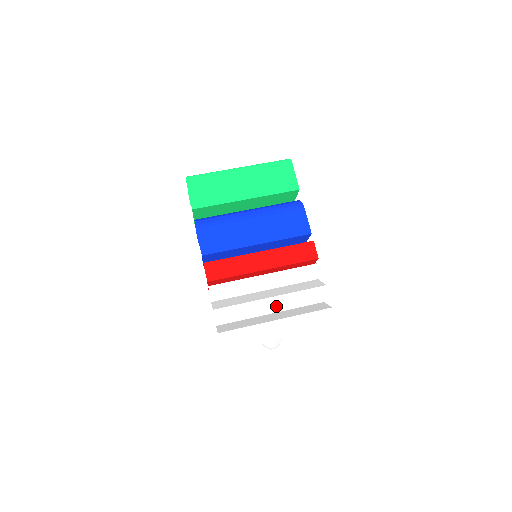
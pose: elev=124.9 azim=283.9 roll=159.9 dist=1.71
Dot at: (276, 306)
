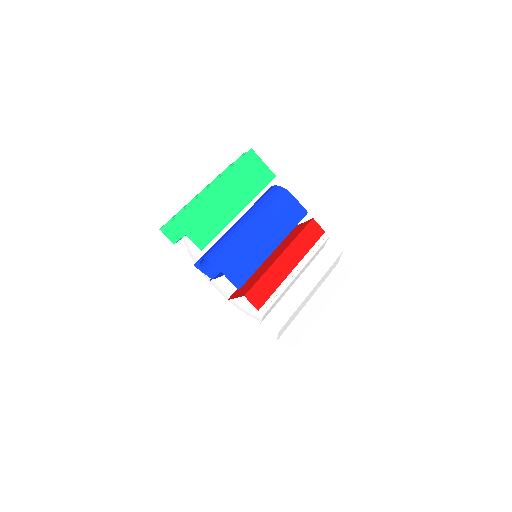
Dot at: (313, 292)
